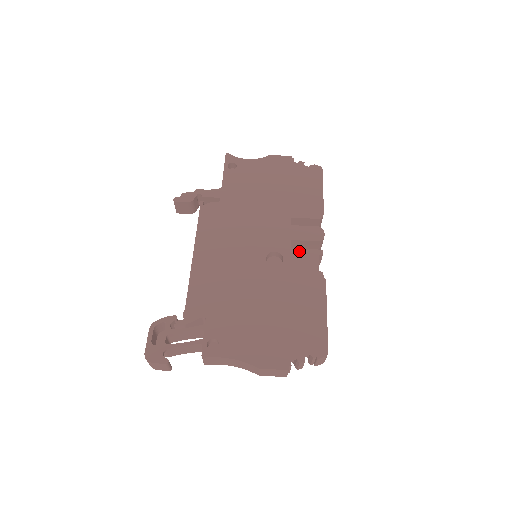
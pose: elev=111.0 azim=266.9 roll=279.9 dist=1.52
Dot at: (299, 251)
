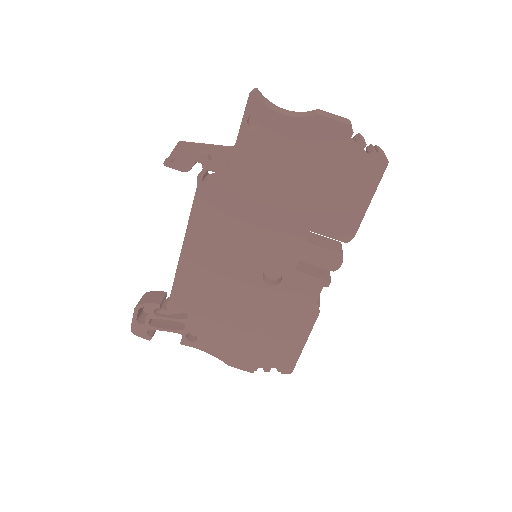
Dot at: (303, 276)
